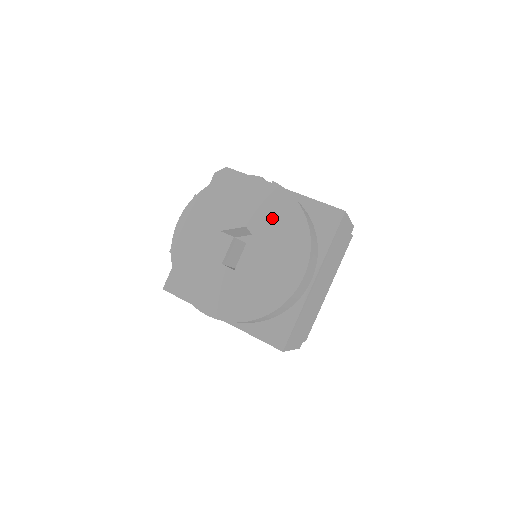
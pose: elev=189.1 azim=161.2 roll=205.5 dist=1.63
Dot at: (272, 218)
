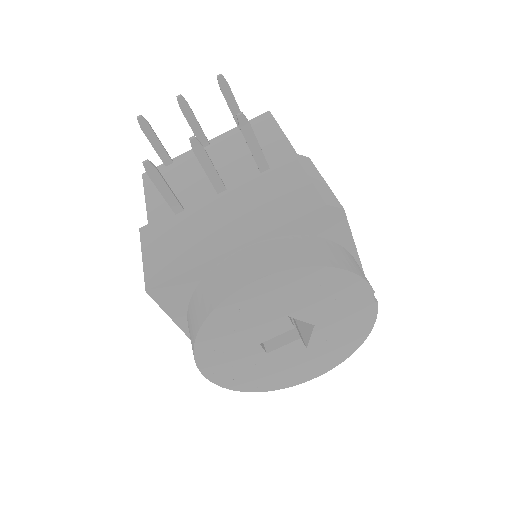
Dot at: (342, 330)
